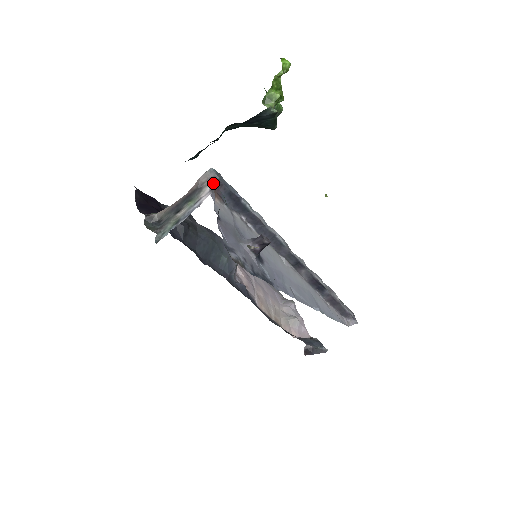
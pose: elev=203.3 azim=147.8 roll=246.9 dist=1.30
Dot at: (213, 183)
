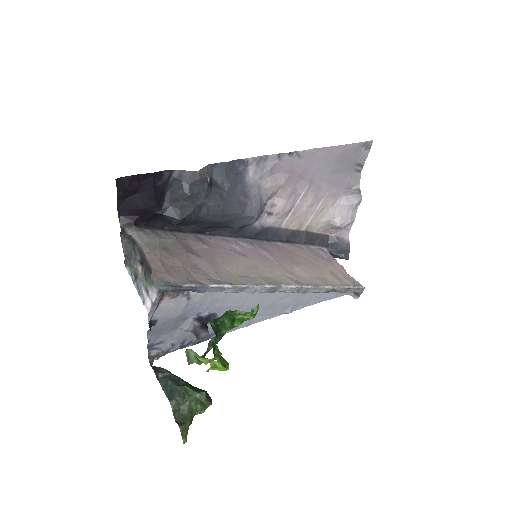
Dot at: occluded
